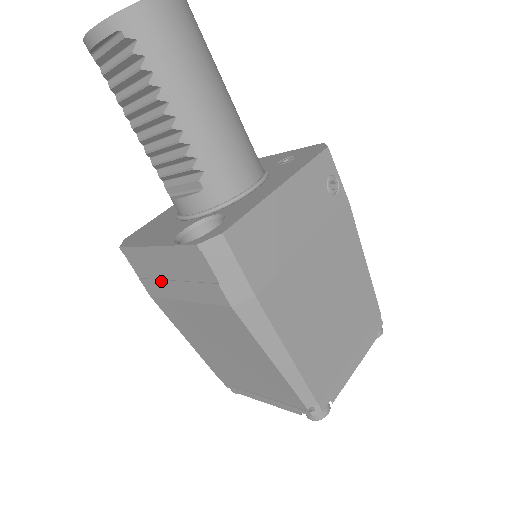
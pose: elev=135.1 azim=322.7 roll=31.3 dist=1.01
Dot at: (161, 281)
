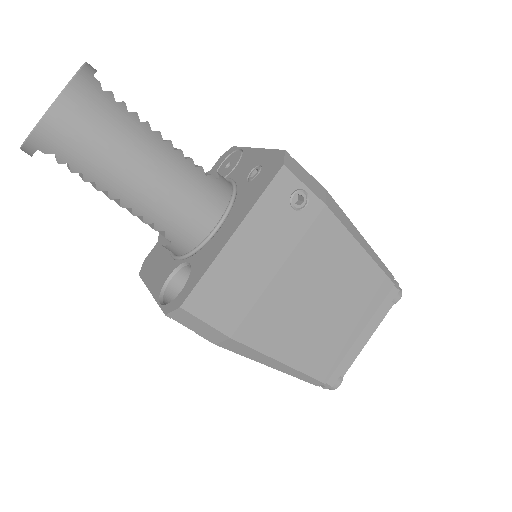
Dot at: occluded
